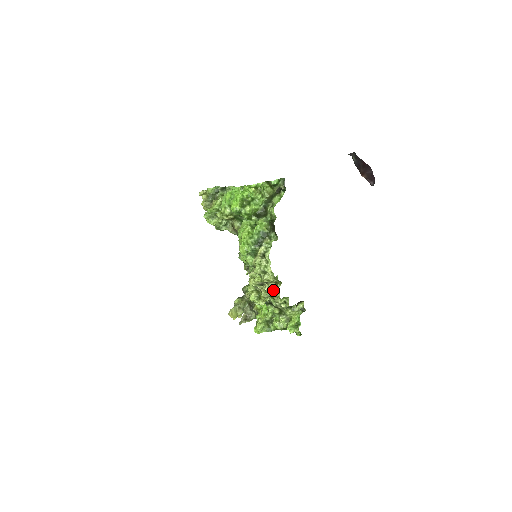
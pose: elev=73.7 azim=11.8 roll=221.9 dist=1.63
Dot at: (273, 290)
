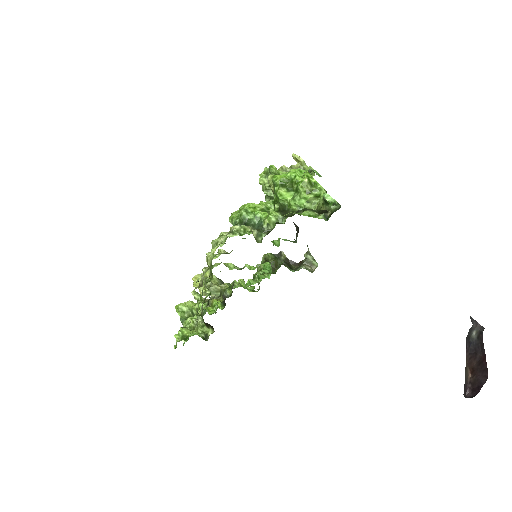
Dot at: occluded
